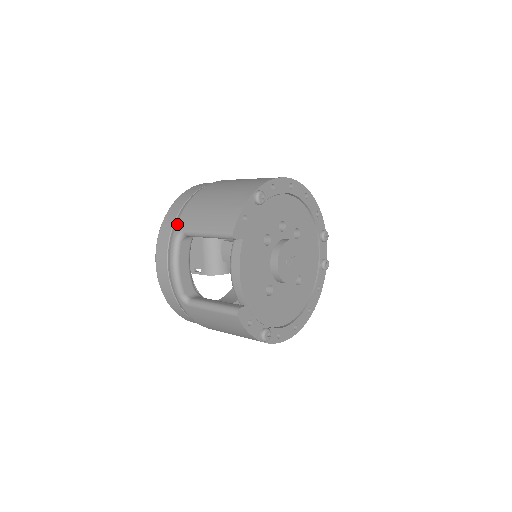
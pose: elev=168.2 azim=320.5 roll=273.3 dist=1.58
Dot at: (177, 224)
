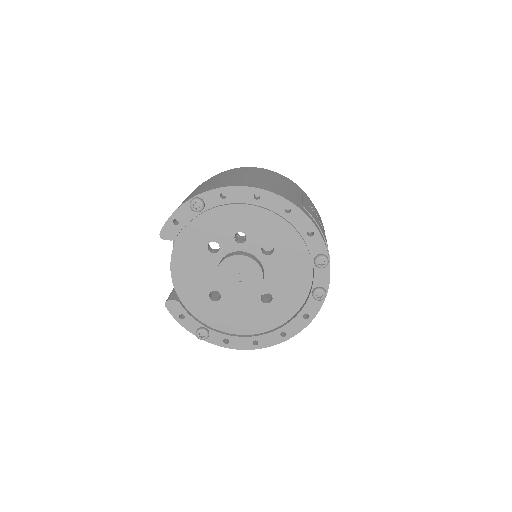
Dot at: occluded
